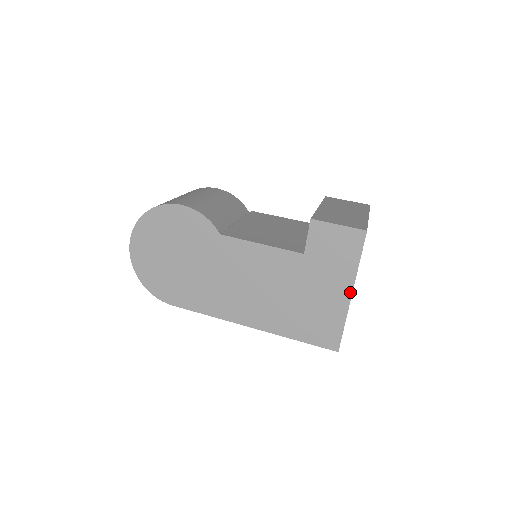
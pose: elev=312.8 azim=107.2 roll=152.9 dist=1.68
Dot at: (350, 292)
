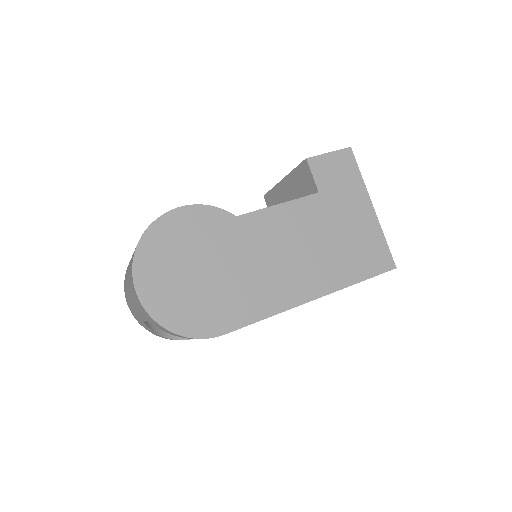
Dot at: (371, 205)
